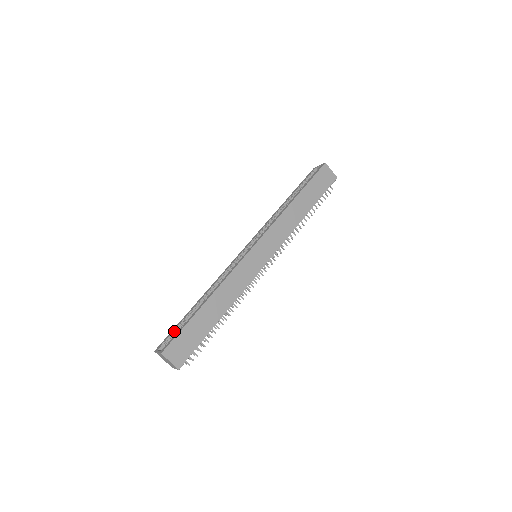
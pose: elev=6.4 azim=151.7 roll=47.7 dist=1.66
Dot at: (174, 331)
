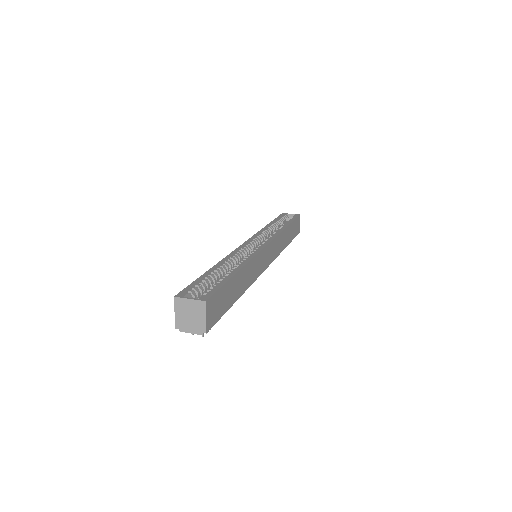
Dot at: (199, 284)
